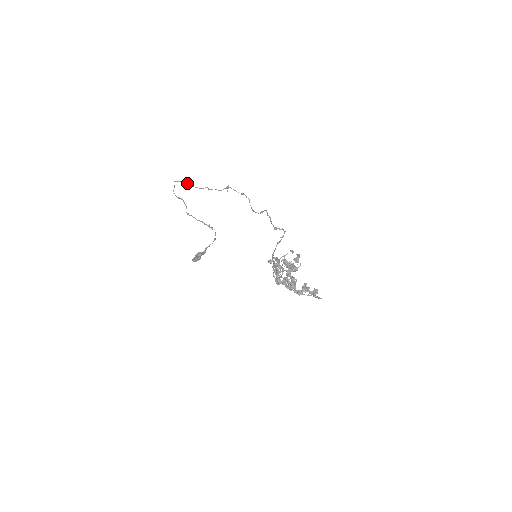
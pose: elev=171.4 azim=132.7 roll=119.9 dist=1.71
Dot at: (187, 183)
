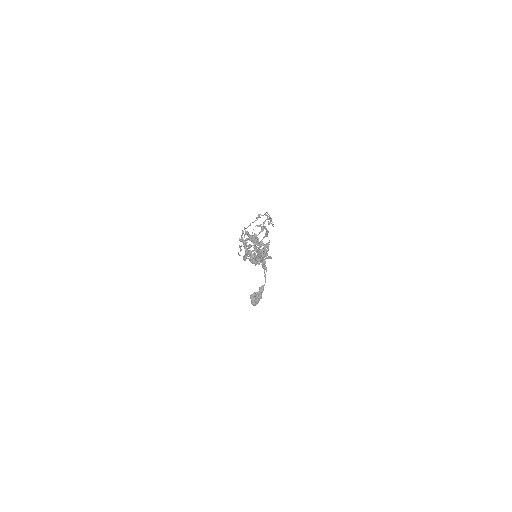
Dot at: (242, 230)
